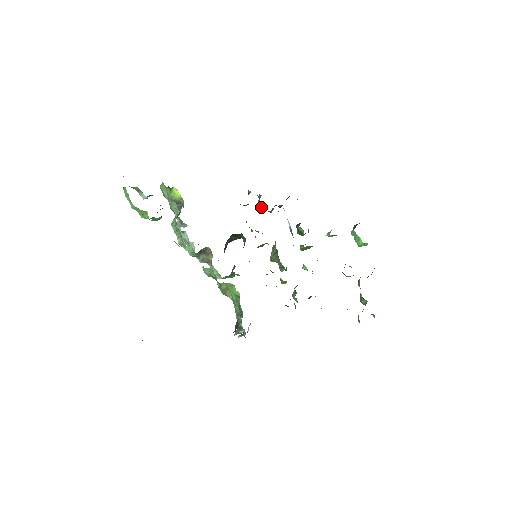
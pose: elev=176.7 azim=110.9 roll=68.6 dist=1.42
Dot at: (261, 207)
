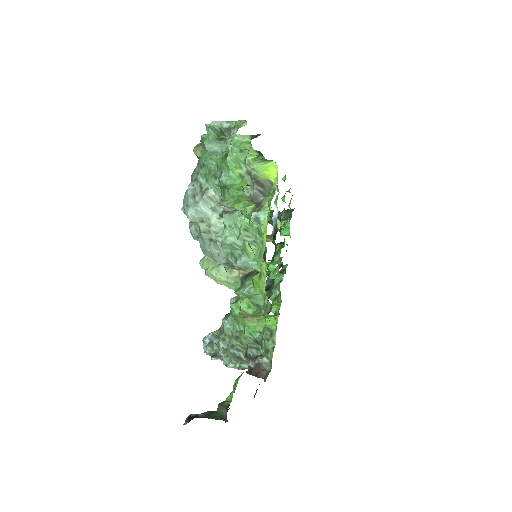
Dot at: occluded
